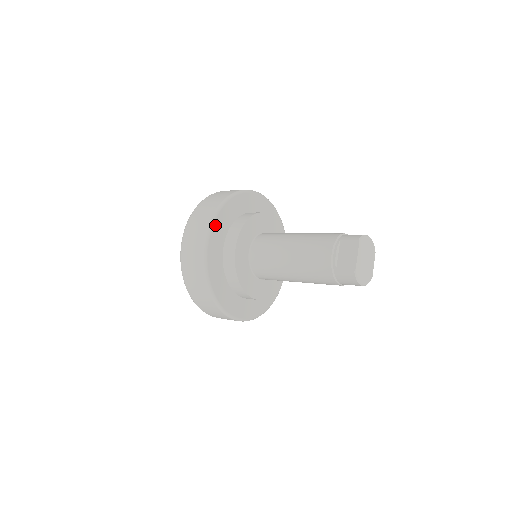
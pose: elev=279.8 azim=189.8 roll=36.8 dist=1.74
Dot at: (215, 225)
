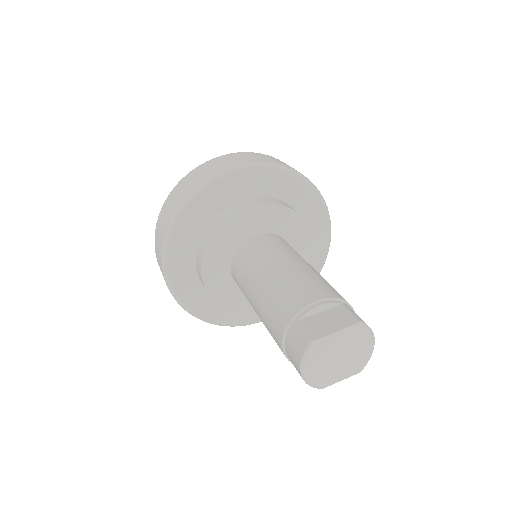
Dot at: (258, 171)
